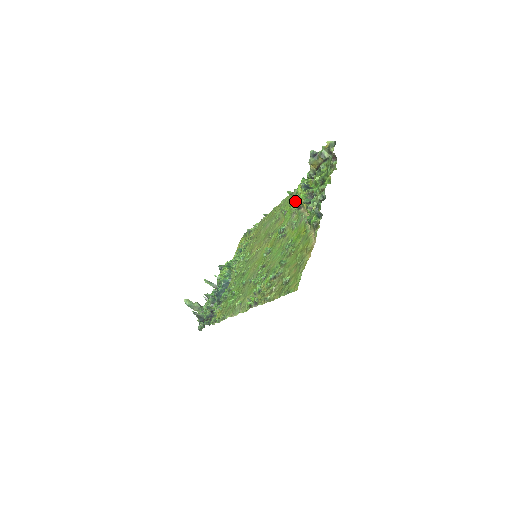
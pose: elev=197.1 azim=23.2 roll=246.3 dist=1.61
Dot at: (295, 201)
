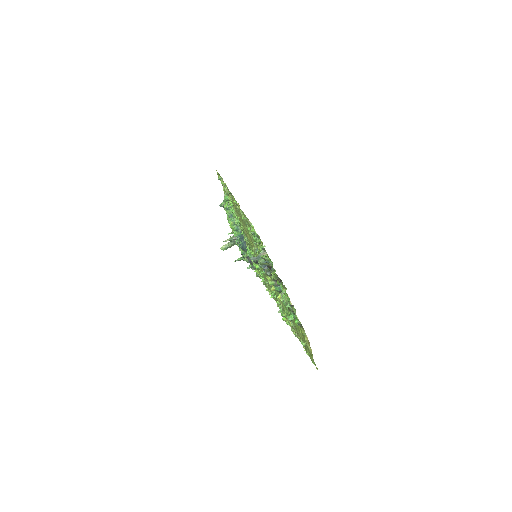
Dot at: occluded
